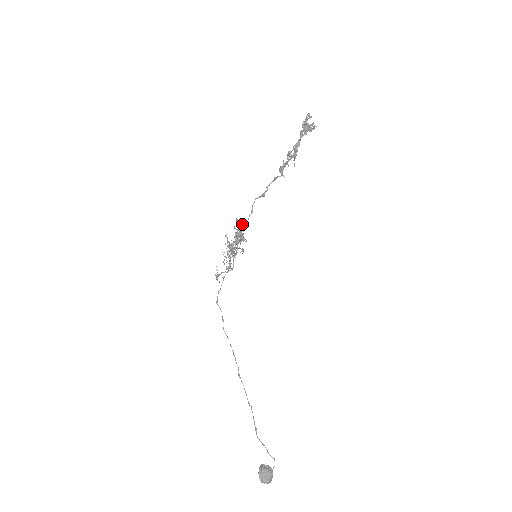
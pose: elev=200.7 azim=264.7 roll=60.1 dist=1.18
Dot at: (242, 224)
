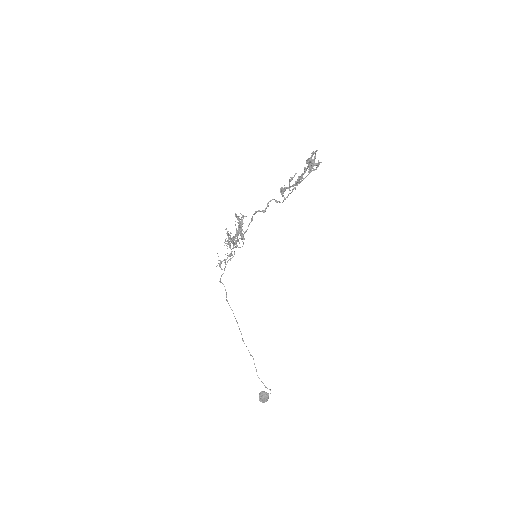
Dot at: (241, 219)
